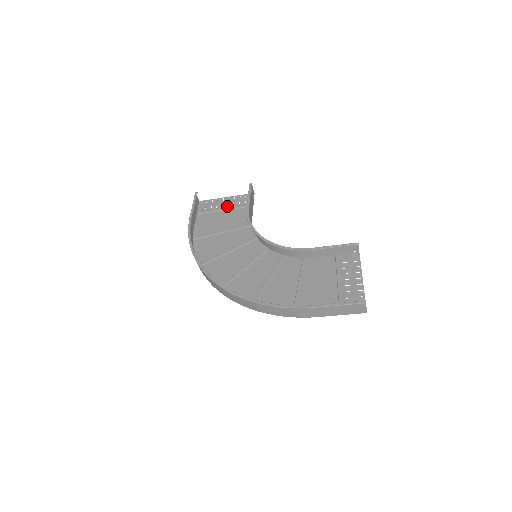
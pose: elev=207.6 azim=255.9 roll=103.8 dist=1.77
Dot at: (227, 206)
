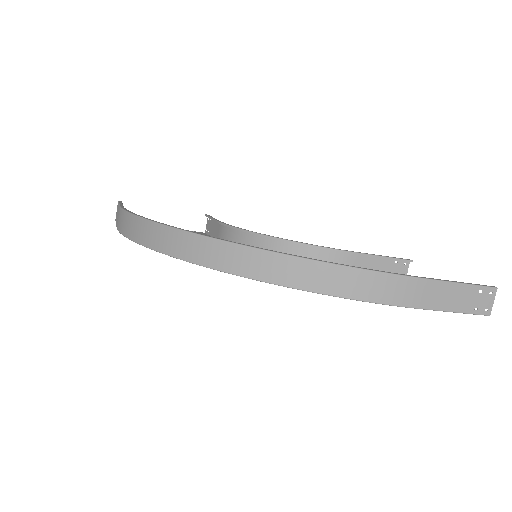
Dot at: occluded
